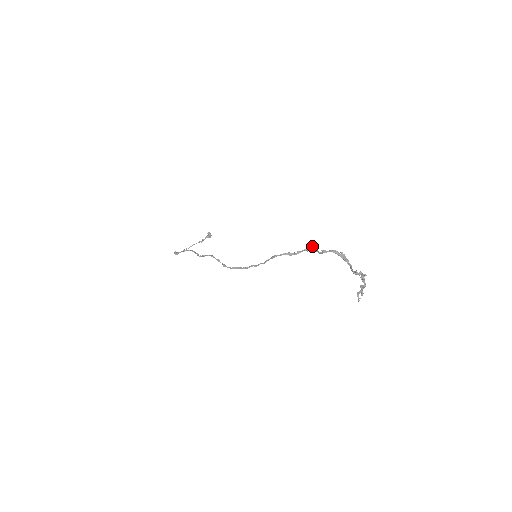
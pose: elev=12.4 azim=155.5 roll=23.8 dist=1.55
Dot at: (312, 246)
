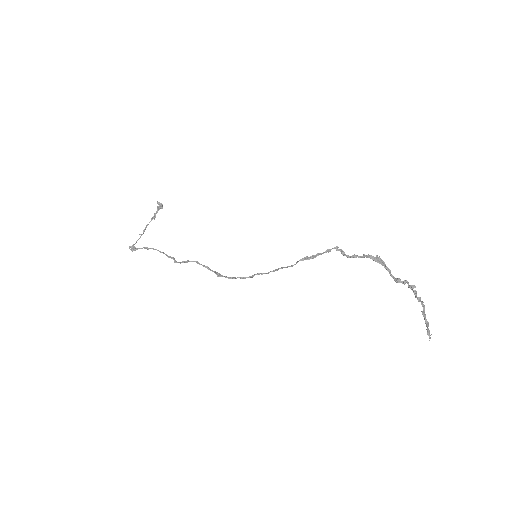
Dot at: (336, 247)
